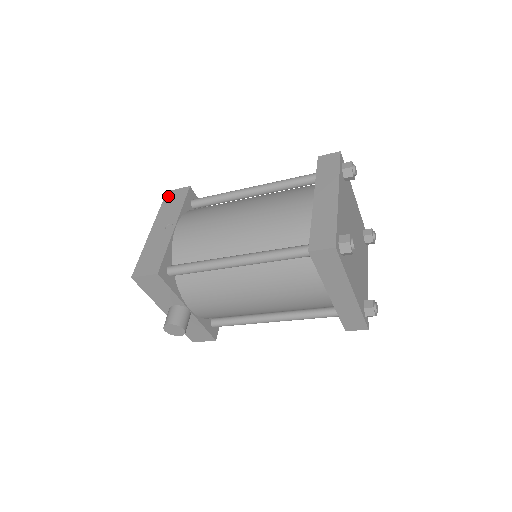
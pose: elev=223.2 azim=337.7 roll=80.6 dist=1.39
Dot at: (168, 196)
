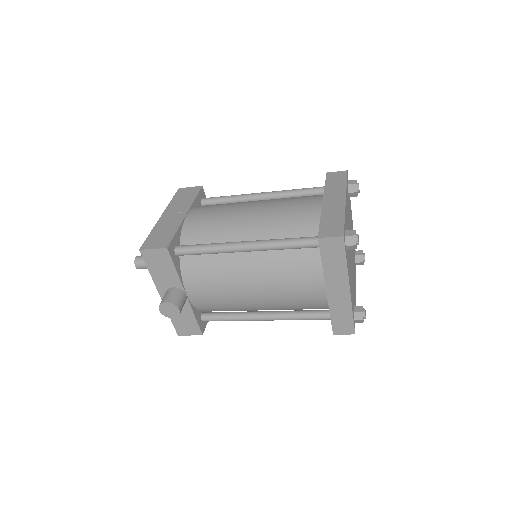
Dot at: (180, 192)
